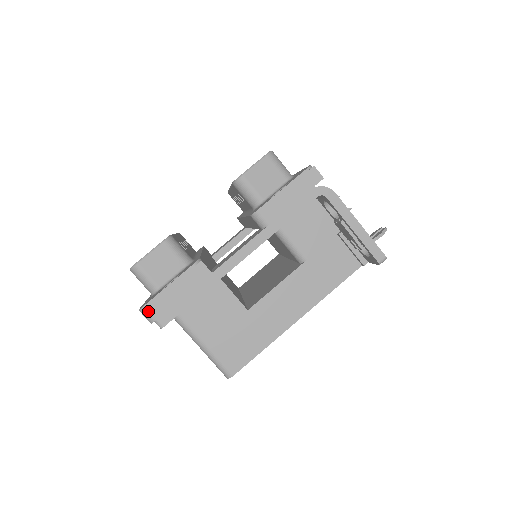
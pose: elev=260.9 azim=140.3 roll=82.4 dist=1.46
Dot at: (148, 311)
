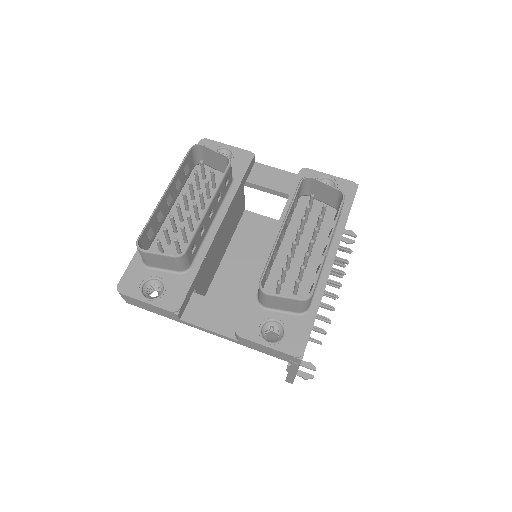
Dot at: (122, 295)
